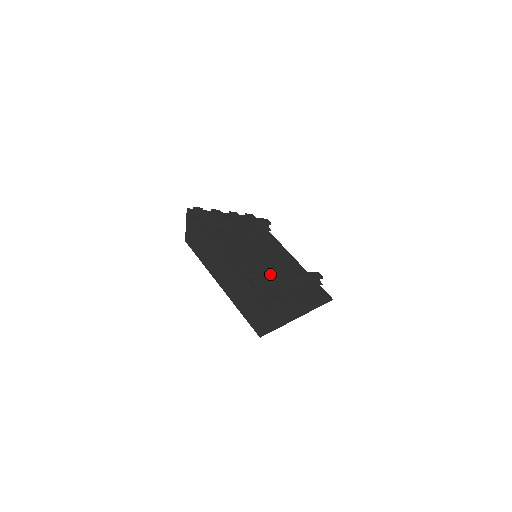
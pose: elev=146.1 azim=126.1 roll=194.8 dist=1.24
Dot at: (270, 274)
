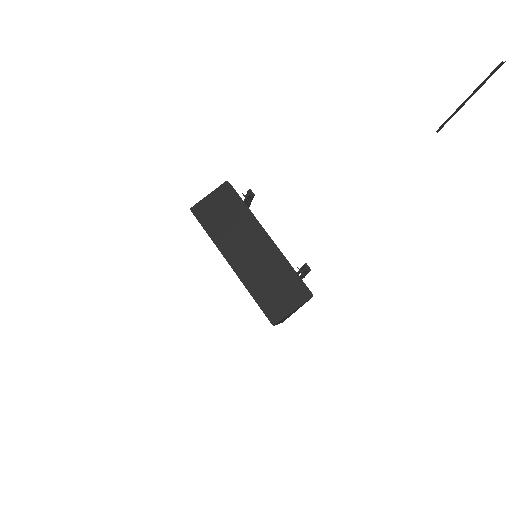
Dot at: (299, 272)
